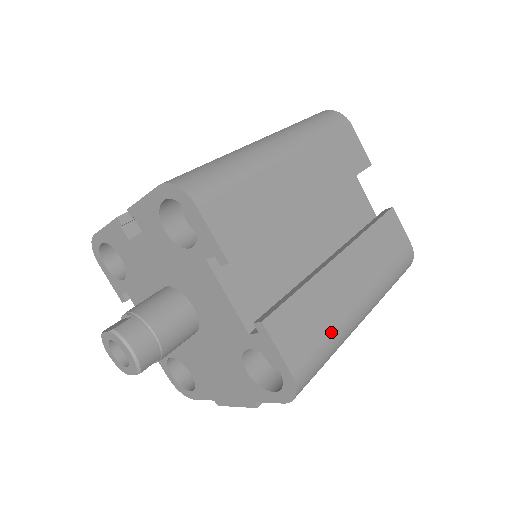
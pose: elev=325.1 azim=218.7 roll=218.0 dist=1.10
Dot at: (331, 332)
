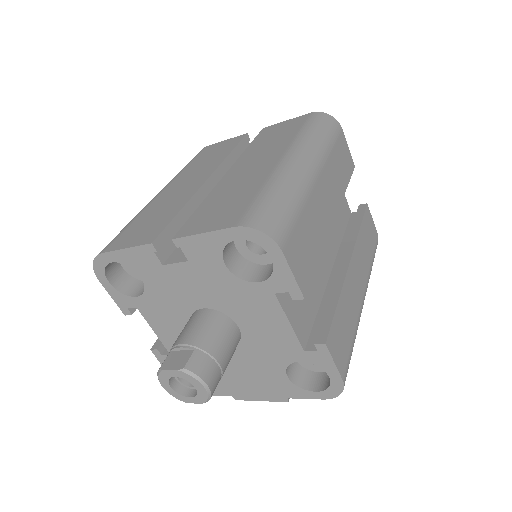
Dot at: (354, 333)
